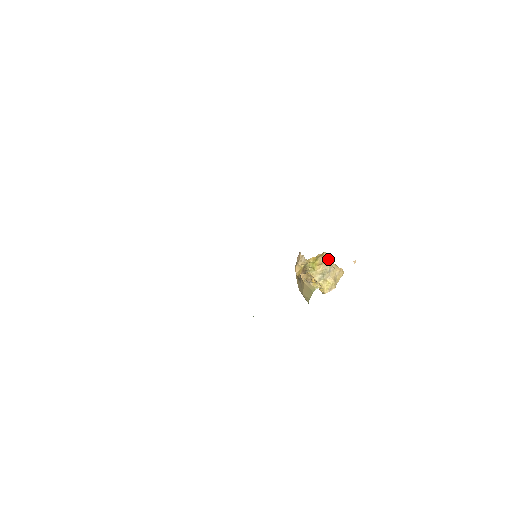
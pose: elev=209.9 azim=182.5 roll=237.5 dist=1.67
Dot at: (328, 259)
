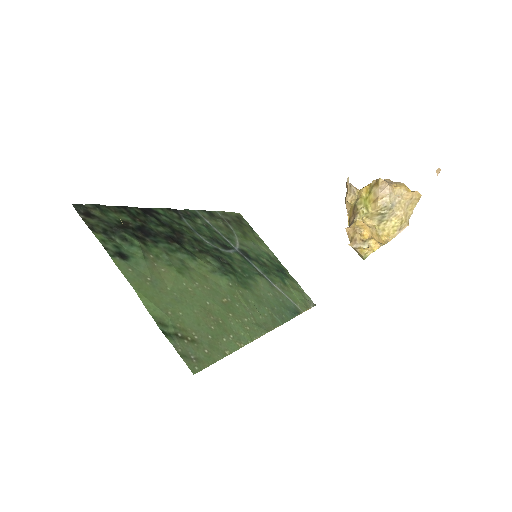
Dot at: (387, 188)
